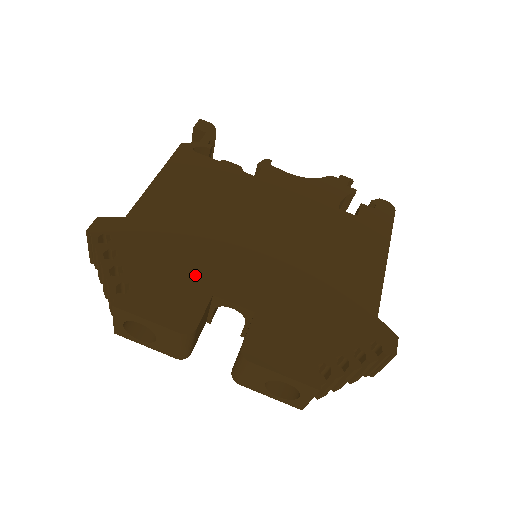
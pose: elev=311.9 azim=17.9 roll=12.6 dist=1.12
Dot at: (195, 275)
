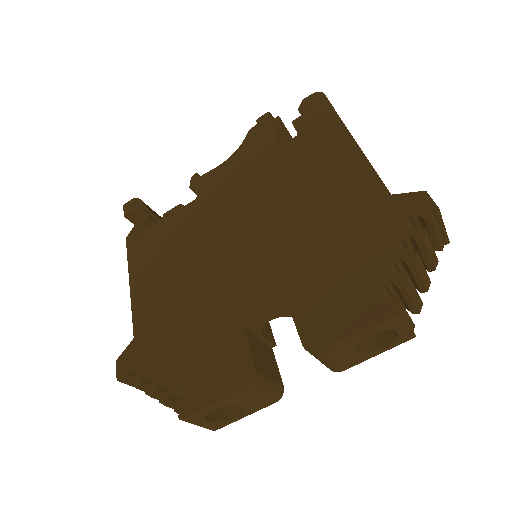
Dot at: (218, 327)
